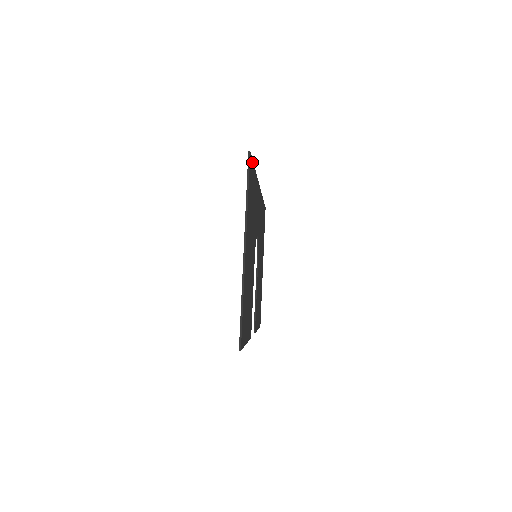
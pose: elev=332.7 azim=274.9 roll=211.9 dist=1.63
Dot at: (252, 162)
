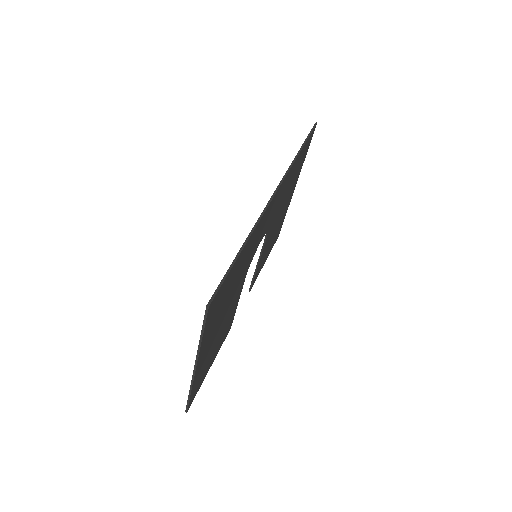
Dot at: (224, 281)
